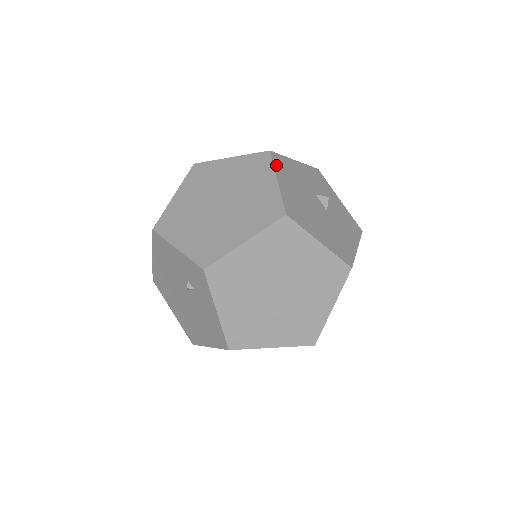
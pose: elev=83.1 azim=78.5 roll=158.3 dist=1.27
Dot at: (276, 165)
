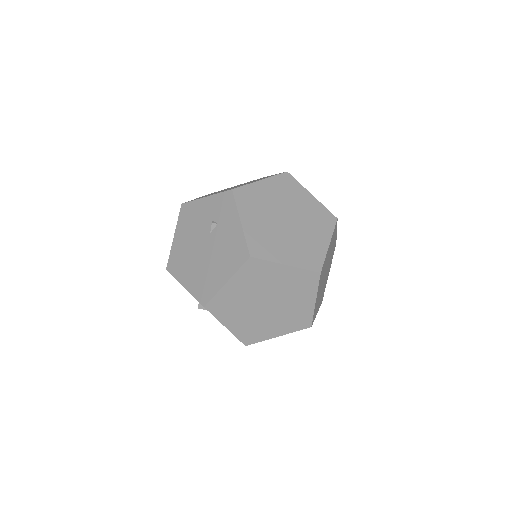
Dot at: occluded
